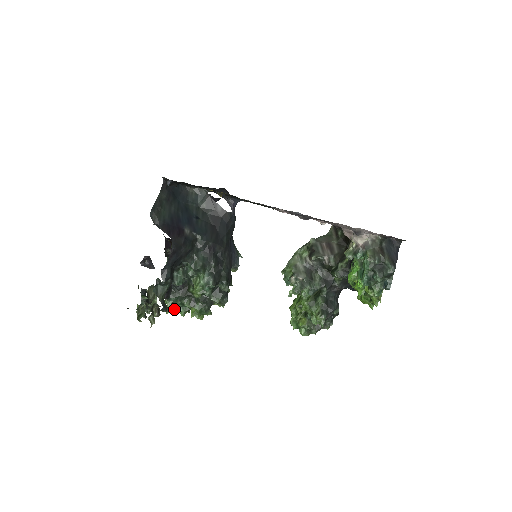
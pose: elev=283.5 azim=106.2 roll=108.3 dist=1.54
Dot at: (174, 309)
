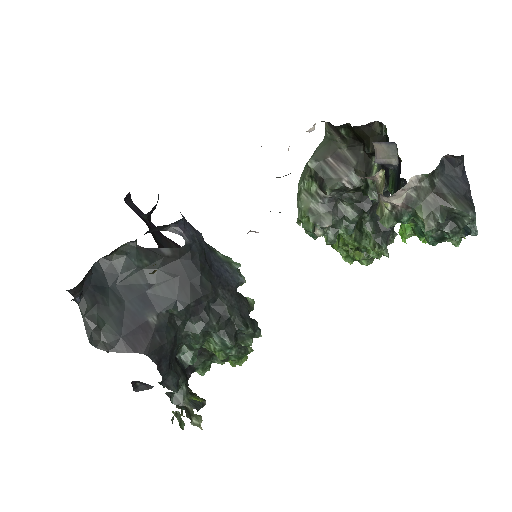
Dot at: (209, 367)
